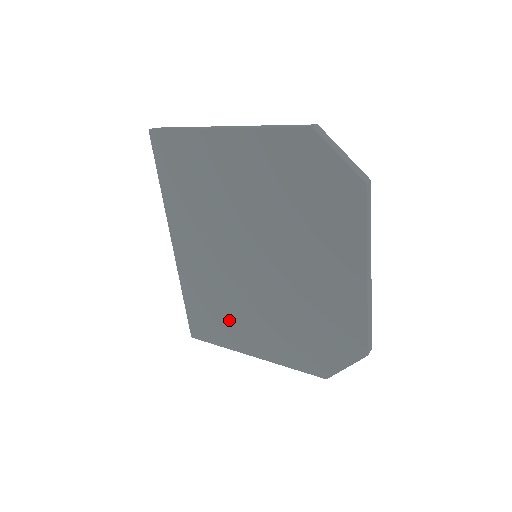
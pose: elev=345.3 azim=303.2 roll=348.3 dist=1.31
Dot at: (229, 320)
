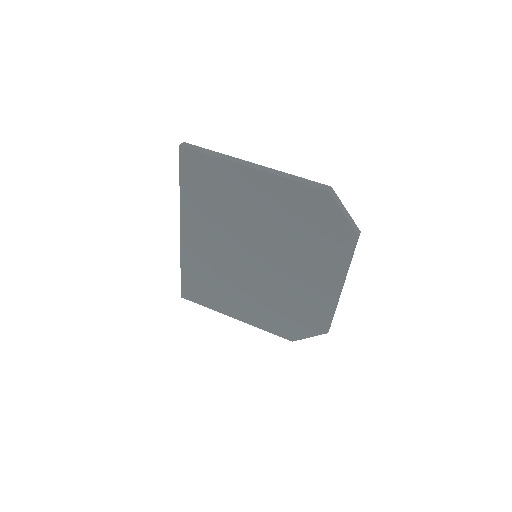
Dot at: (221, 293)
